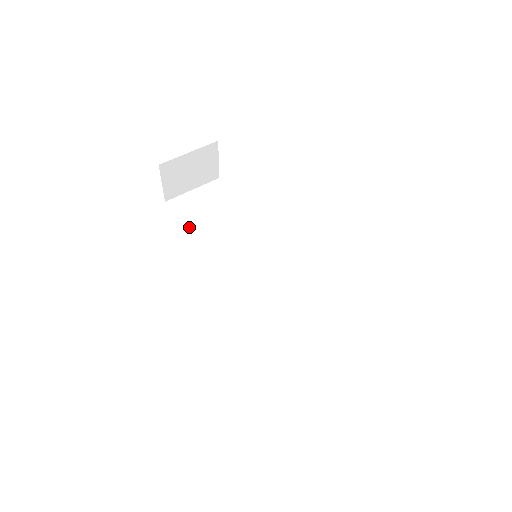
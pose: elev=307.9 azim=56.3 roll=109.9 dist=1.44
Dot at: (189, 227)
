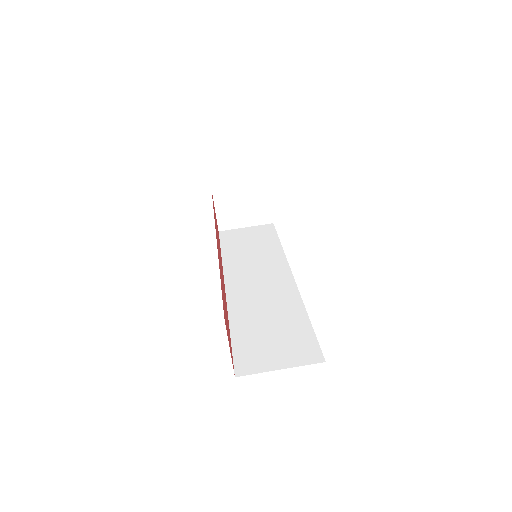
Dot at: (225, 247)
